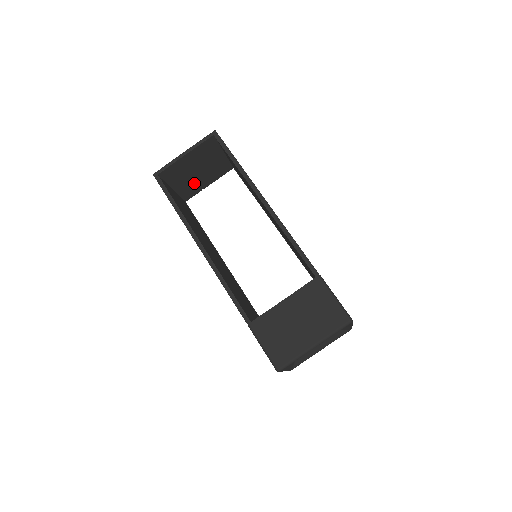
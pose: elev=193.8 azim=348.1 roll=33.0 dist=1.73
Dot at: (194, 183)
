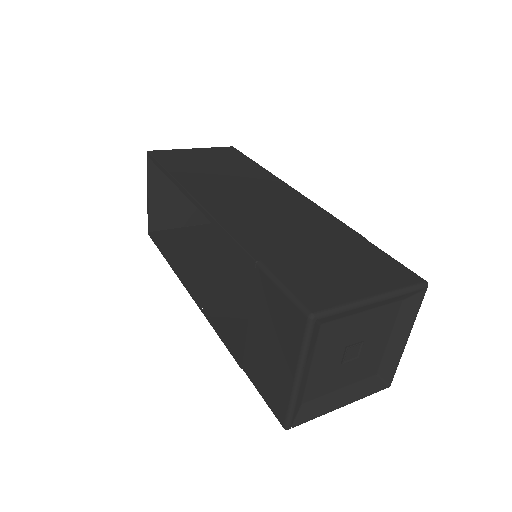
Dot at: occluded
